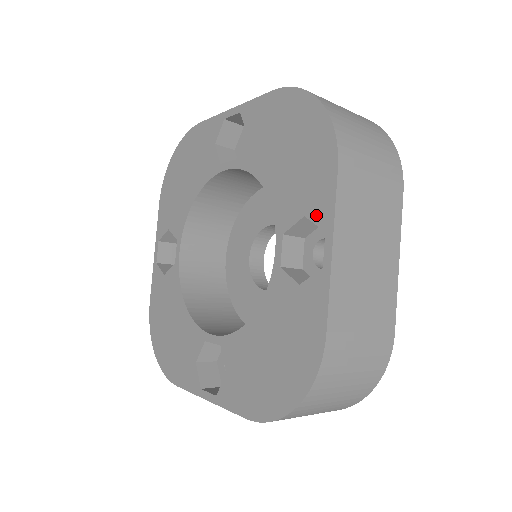
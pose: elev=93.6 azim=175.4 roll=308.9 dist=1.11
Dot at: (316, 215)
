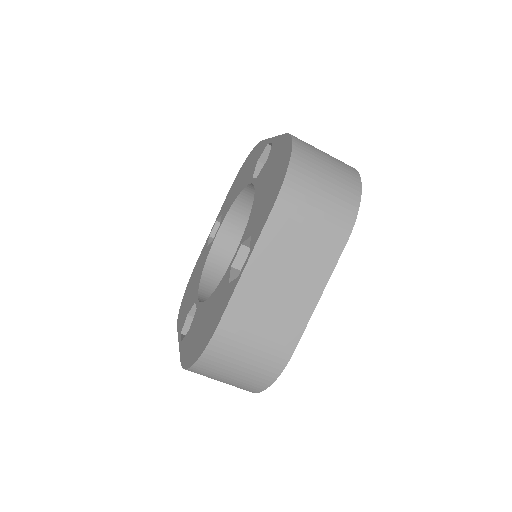
Dot at: (253, 237)
